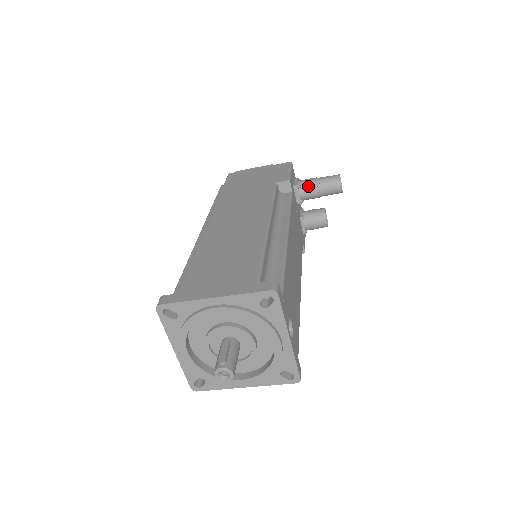
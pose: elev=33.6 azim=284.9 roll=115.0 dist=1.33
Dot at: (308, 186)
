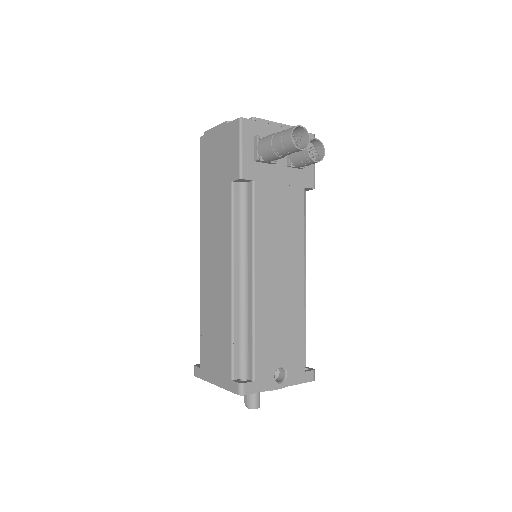
Dot at: (268, 155)
